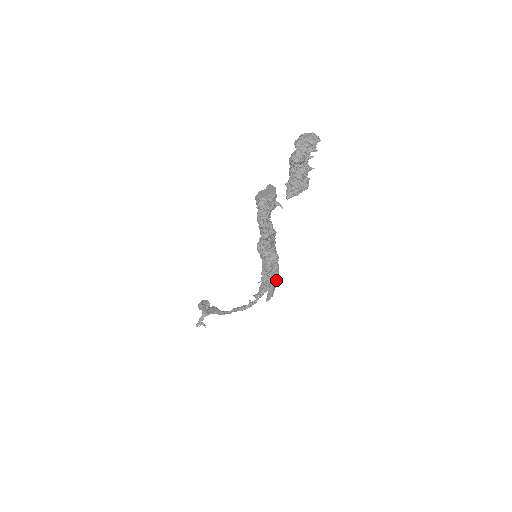
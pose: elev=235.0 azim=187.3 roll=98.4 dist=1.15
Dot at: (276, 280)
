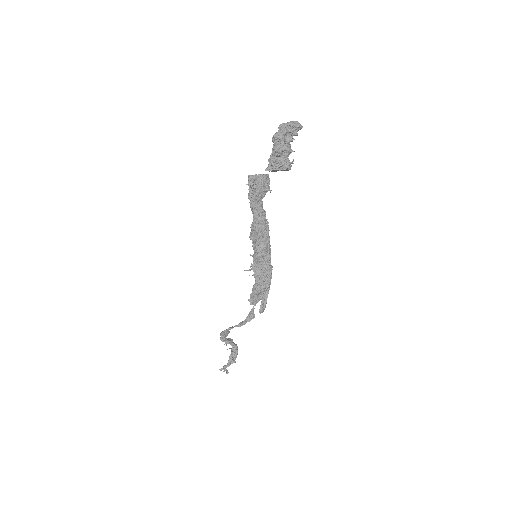
Dot at: (268, 283)
